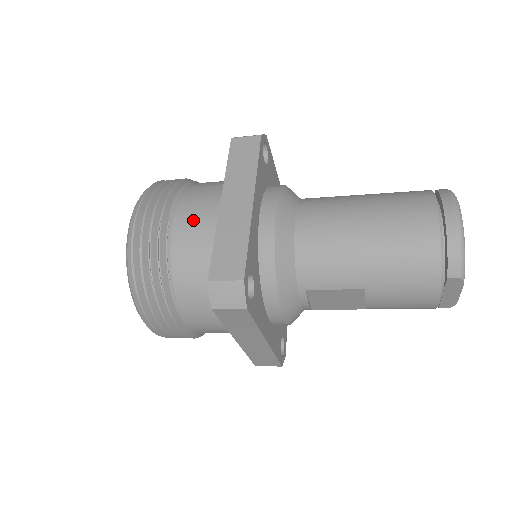
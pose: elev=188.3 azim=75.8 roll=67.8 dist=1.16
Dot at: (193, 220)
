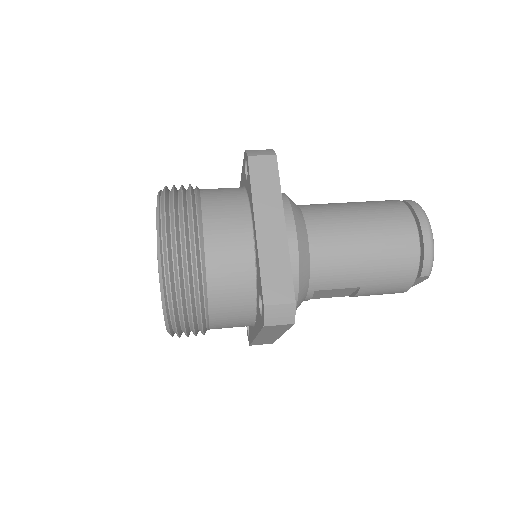
Dot at: (224, 240)
